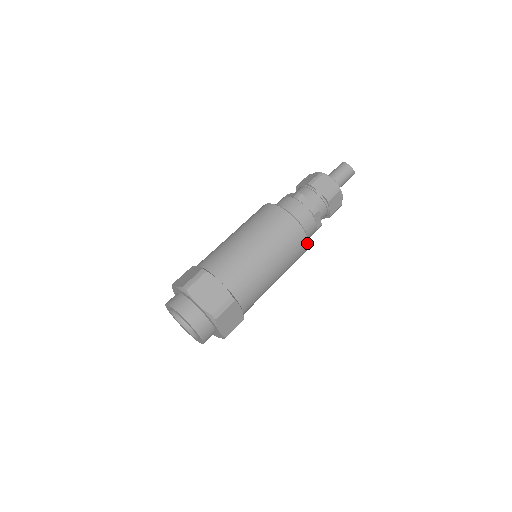
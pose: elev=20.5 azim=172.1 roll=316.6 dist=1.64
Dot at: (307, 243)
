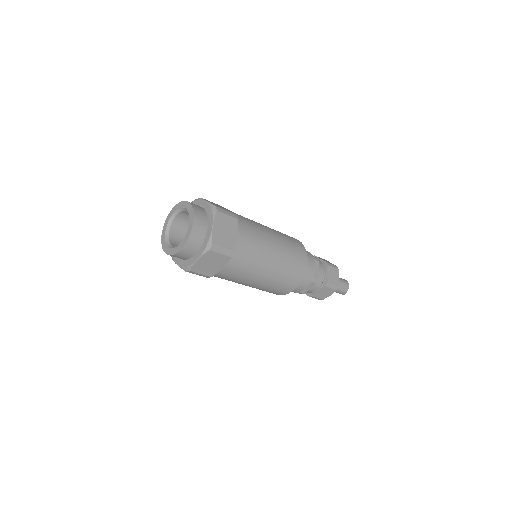
Dot at: (292, 290)
